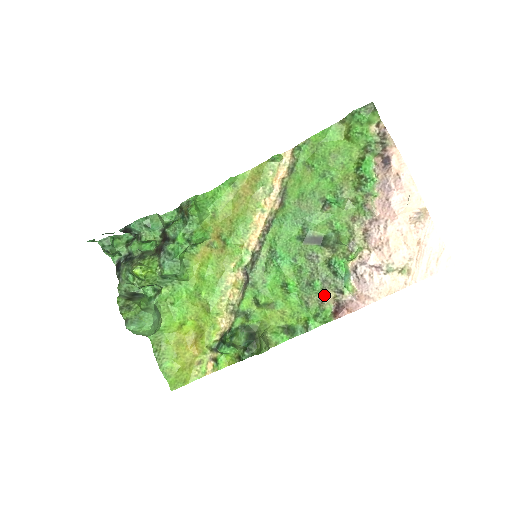
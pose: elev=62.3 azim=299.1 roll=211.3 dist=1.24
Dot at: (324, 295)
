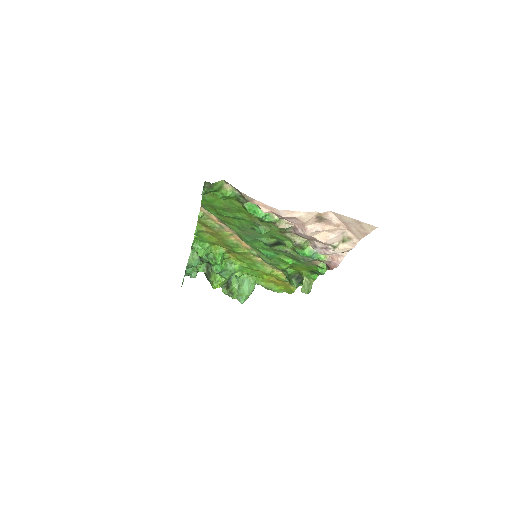
Dot at: (312, 263)
